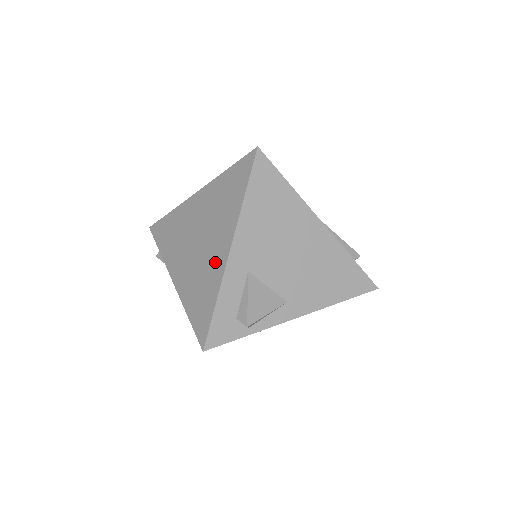
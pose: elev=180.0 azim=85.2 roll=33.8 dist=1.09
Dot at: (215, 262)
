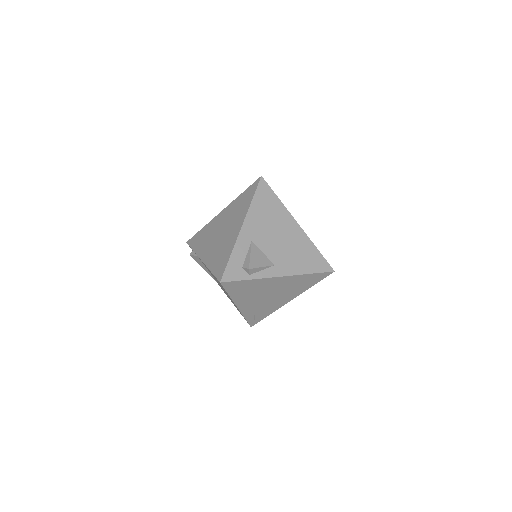
Dot at: (232, 236)
